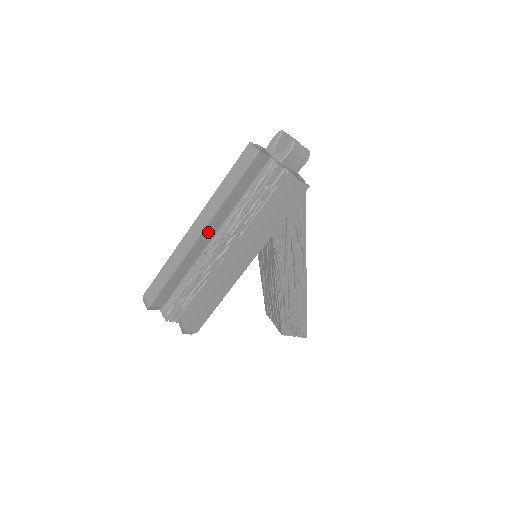
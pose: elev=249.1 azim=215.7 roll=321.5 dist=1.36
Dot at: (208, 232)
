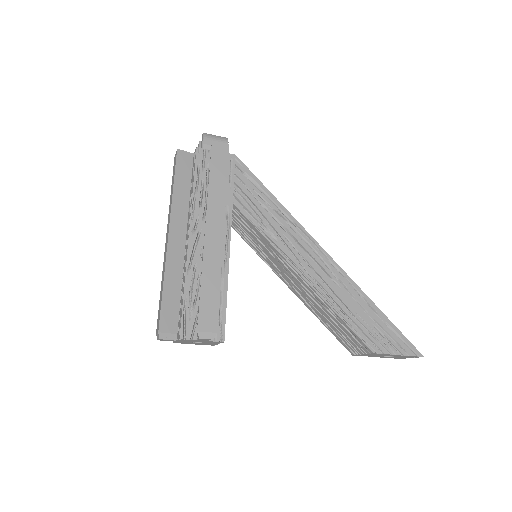
Dot at: (176, 233)
